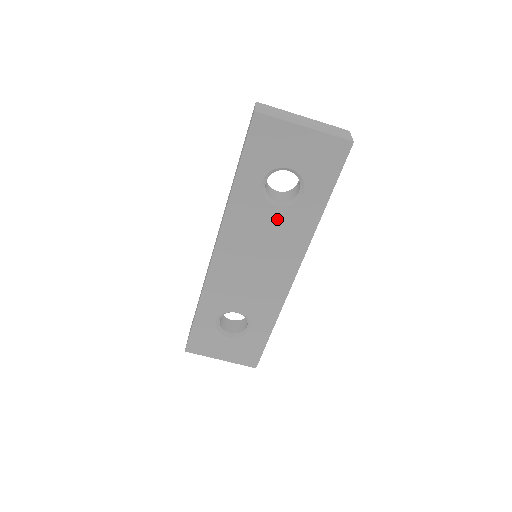
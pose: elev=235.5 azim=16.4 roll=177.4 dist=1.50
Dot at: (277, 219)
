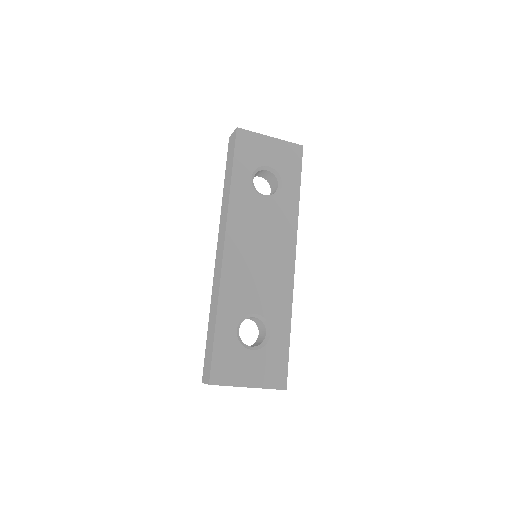
Dot at: (269, 208)
